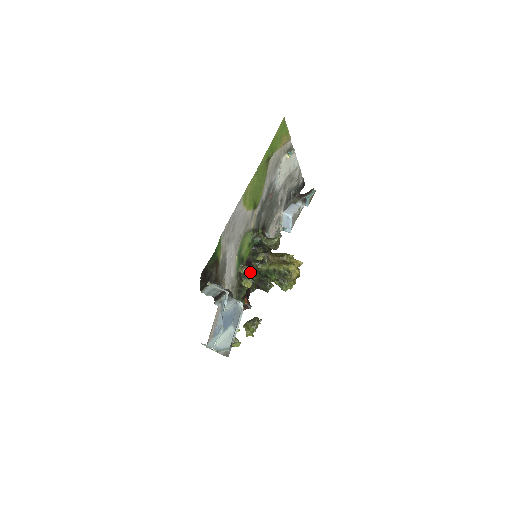
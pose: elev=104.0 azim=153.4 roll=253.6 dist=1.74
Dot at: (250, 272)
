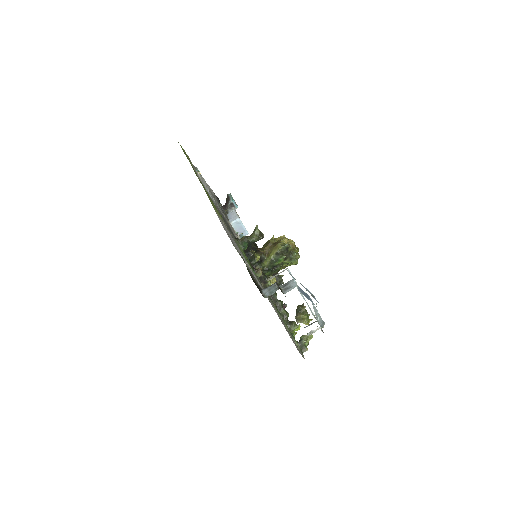
Dot at: occluded
